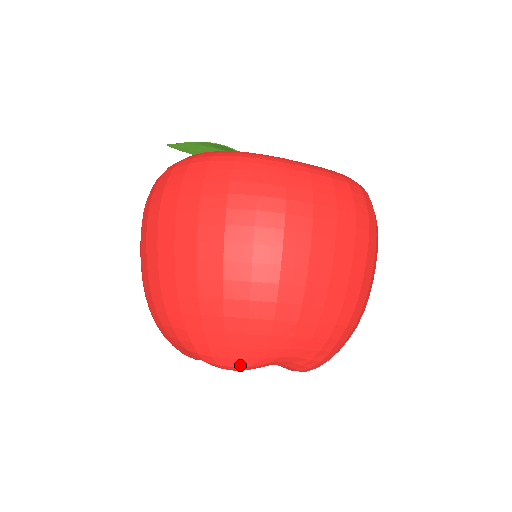
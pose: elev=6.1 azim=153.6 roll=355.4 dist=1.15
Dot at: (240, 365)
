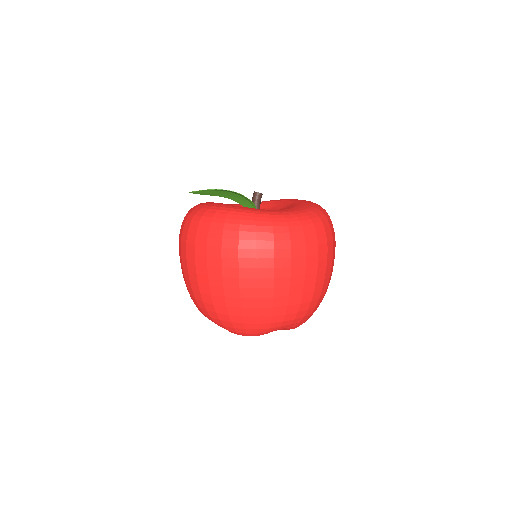
Dot at: (253, 335)
